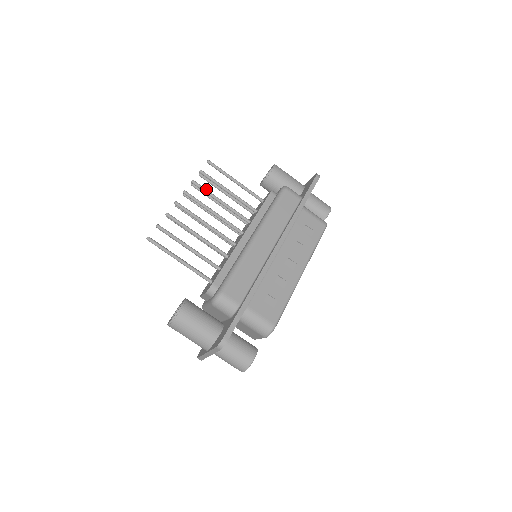
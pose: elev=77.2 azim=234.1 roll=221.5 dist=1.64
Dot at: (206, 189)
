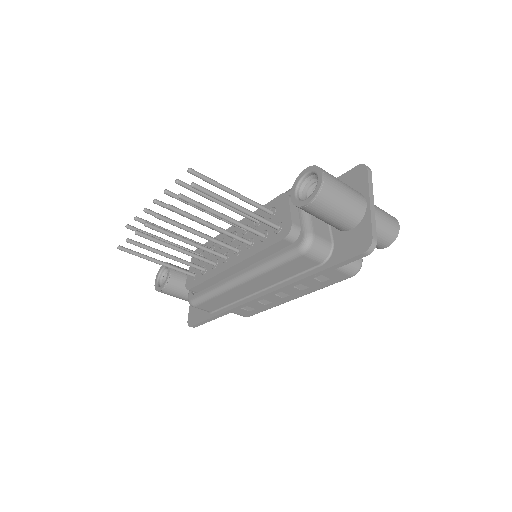
Dot at: (188, 216)
